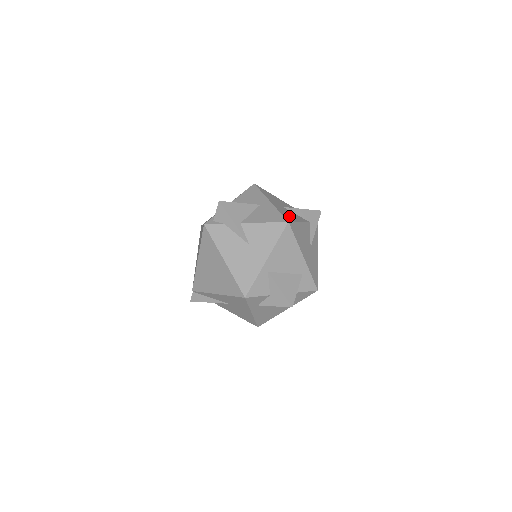
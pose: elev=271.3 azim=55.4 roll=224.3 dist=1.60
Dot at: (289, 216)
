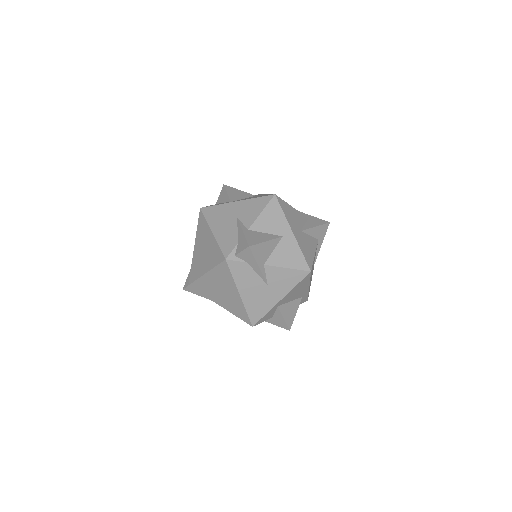
Dot at: (308, 252)
